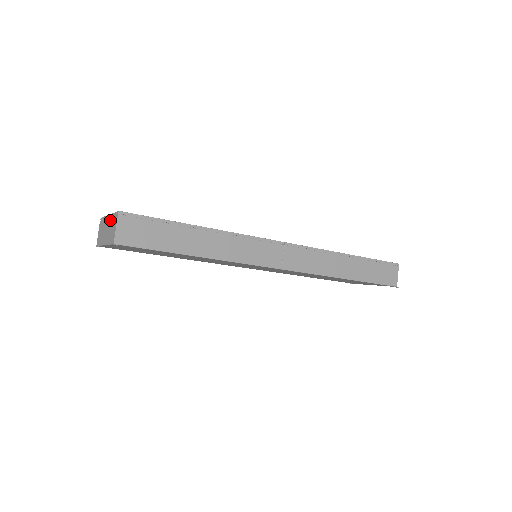
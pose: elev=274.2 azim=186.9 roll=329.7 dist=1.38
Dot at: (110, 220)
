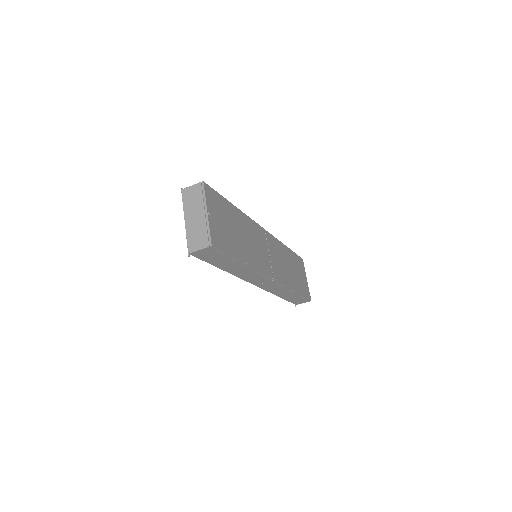
Dot at: (203, 224)
